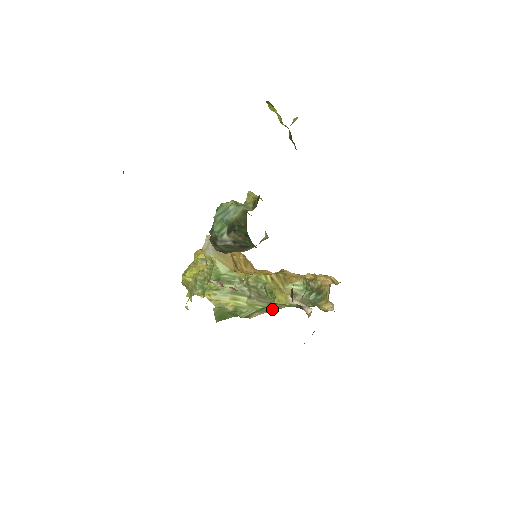
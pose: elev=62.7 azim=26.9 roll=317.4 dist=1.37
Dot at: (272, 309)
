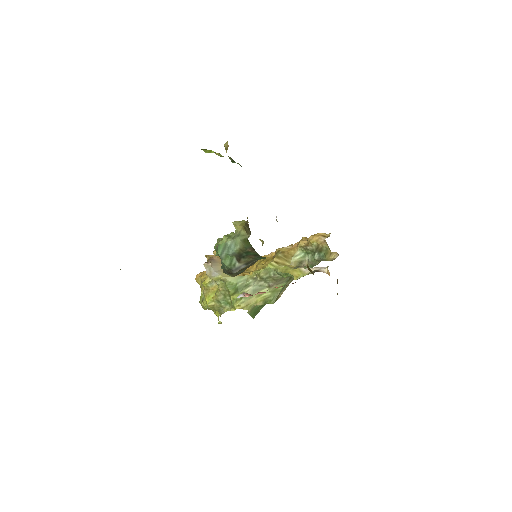
Dot at: occluded
